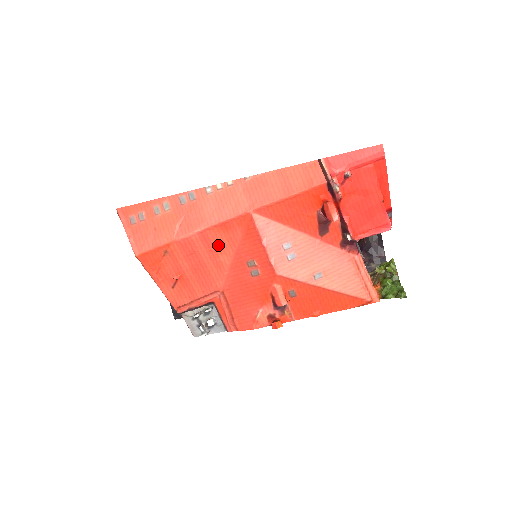
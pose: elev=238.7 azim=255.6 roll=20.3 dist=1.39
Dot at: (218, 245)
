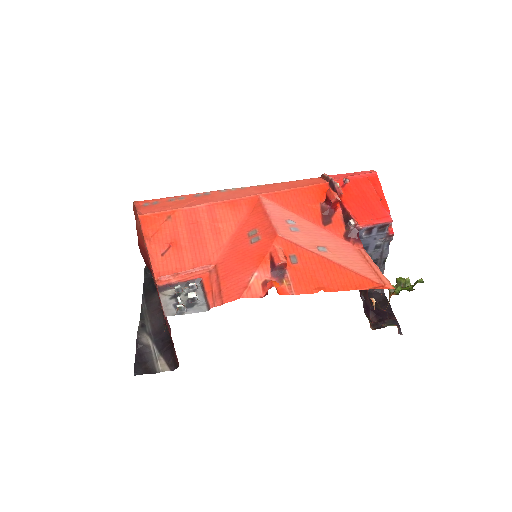
Dot at: (222, 219)
